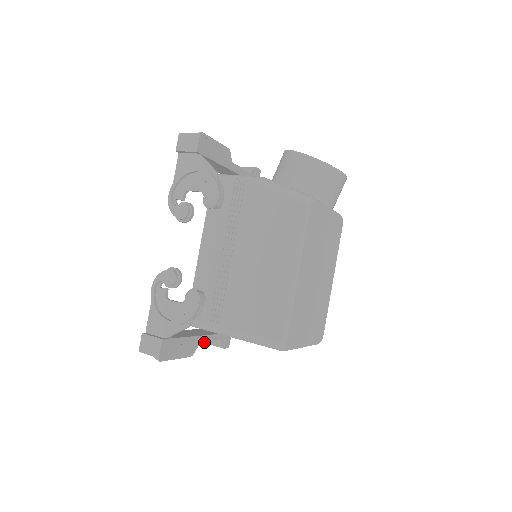
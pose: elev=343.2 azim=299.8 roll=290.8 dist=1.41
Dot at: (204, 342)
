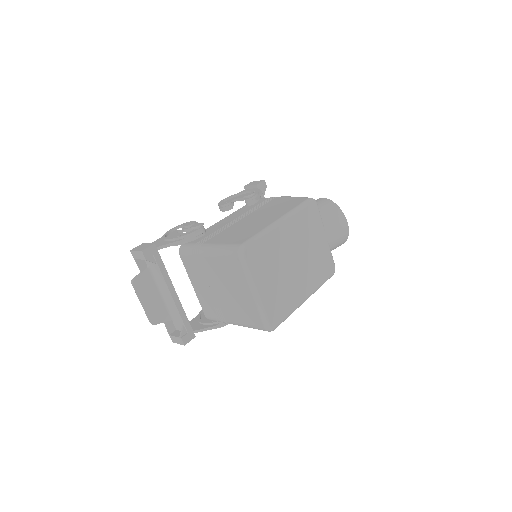
Dot at: (169, 329)
